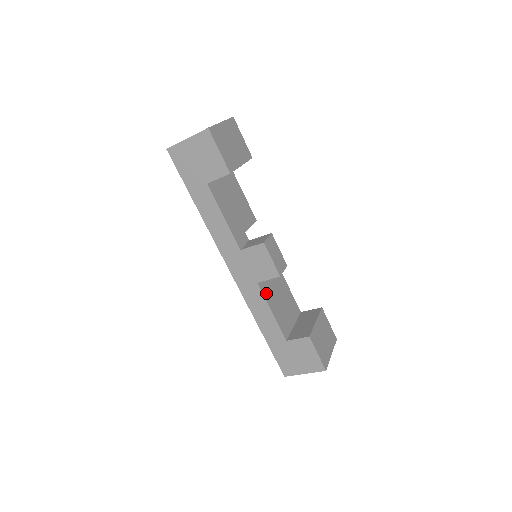
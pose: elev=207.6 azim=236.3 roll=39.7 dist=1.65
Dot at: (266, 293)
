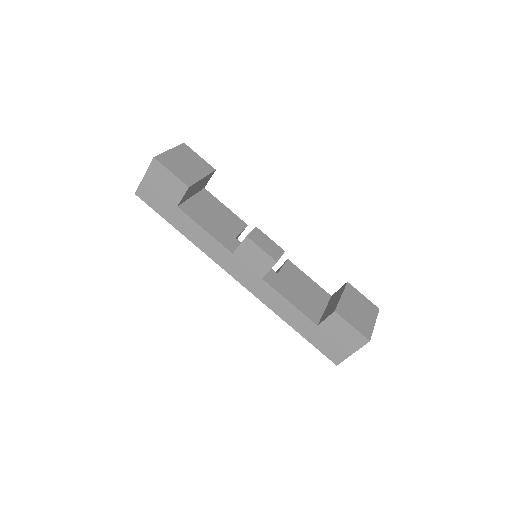
Dot at: (277, 286)
